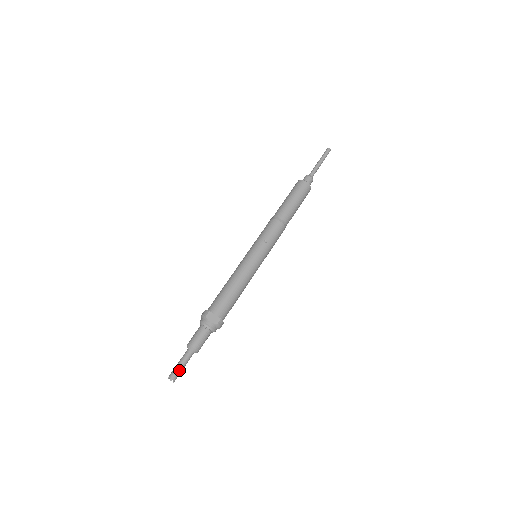
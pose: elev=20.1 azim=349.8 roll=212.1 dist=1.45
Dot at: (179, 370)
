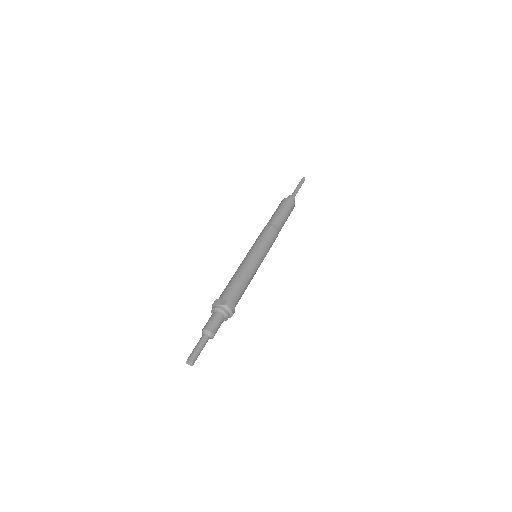
Dot at: (195, 351)
